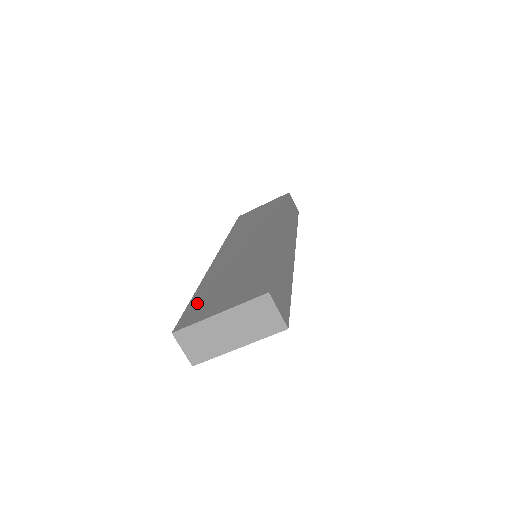
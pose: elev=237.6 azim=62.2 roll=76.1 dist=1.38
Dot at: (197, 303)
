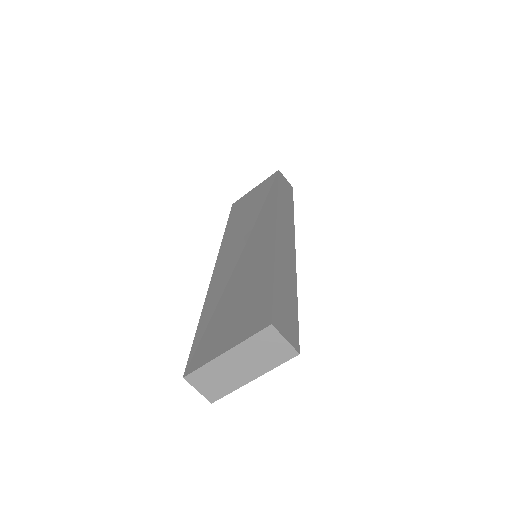
Dot at: (203, 334)
